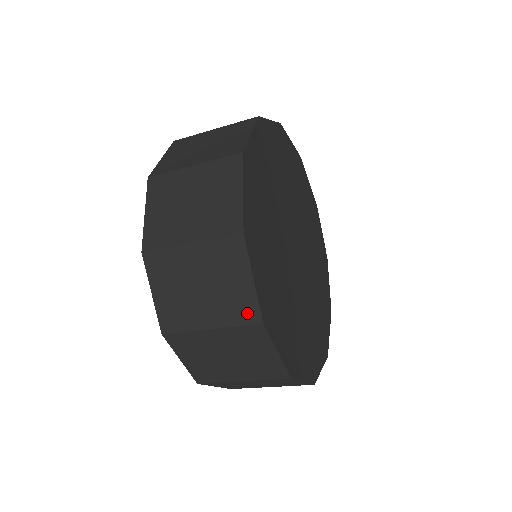
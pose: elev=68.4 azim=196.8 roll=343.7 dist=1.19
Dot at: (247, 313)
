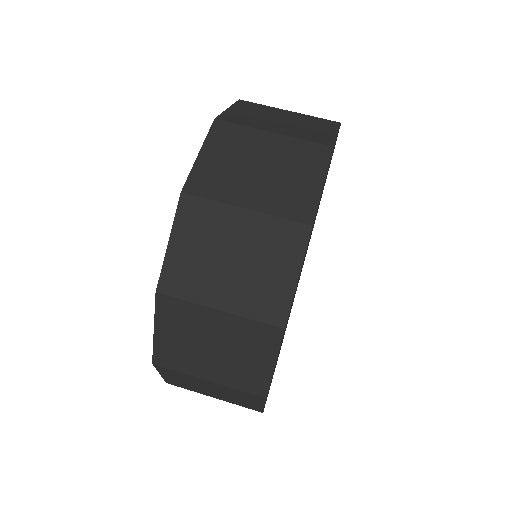
Dot at: (272, 311)
